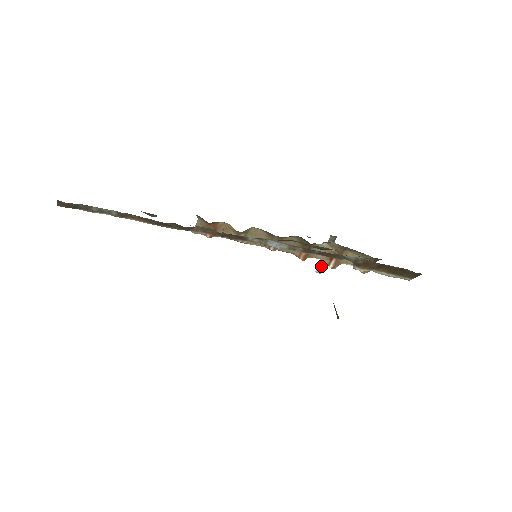
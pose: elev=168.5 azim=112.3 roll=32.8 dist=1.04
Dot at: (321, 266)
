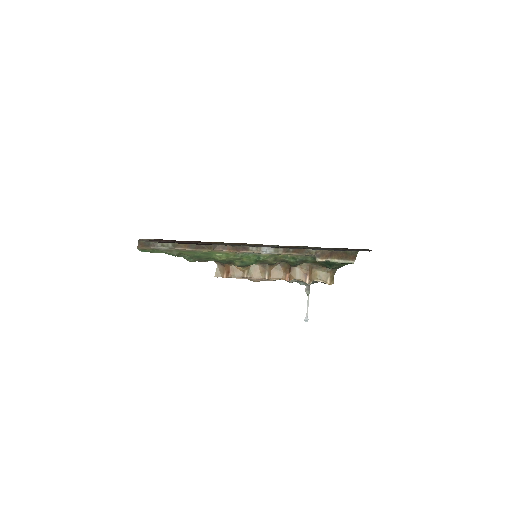
Dot at: (307, 315)
